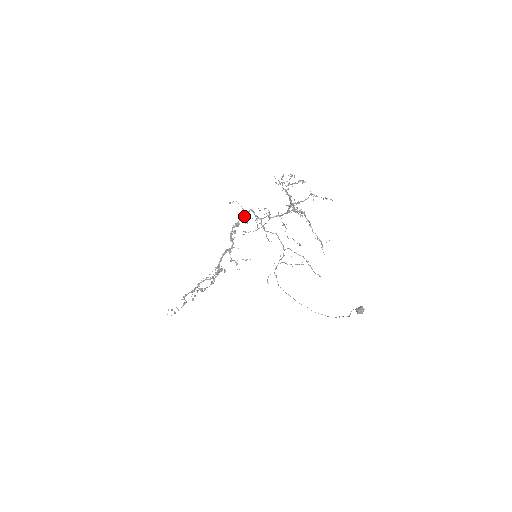
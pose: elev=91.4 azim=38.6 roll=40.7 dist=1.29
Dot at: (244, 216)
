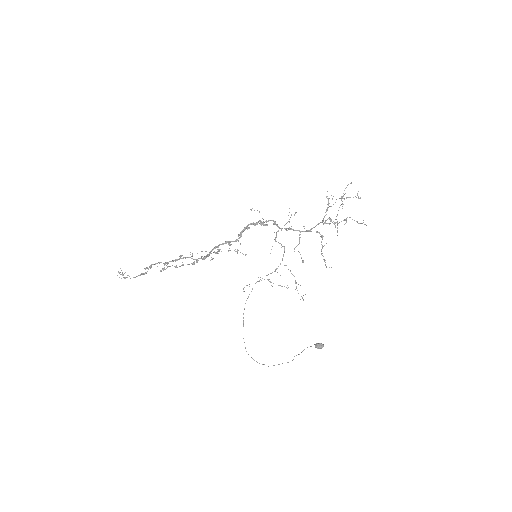
Dot at: occluded
